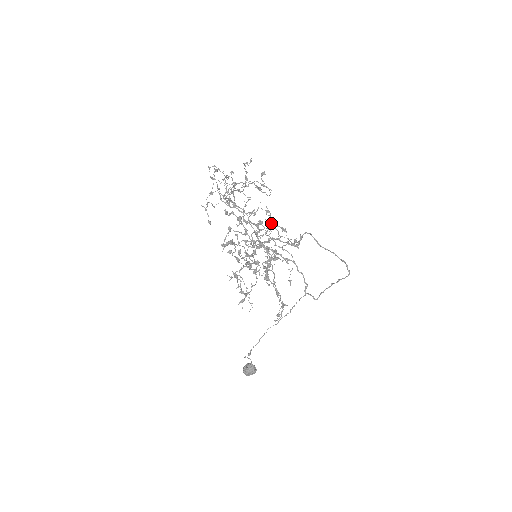
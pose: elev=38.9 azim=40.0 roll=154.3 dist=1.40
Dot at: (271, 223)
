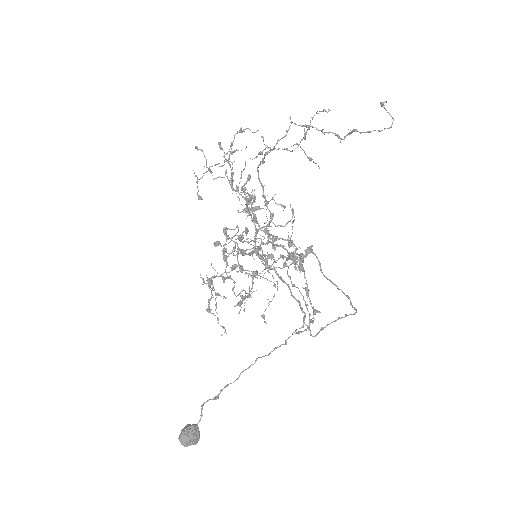
Dot at: occluded
